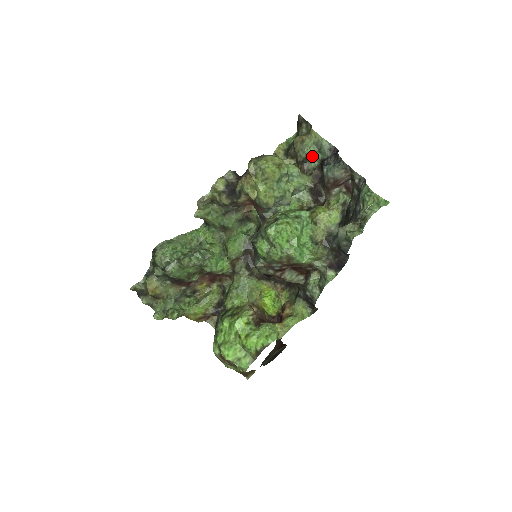
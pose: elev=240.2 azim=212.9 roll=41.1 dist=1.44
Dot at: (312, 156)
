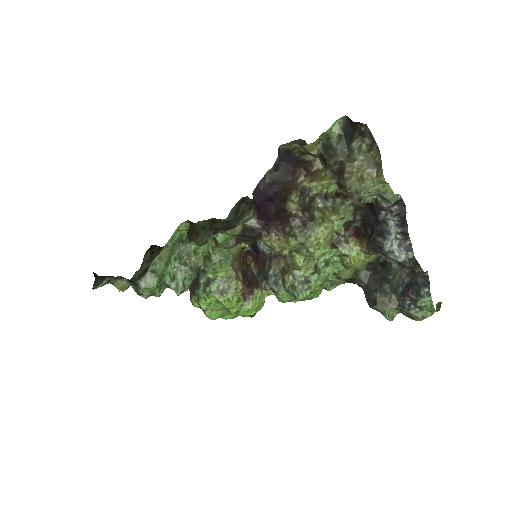
Dot at: occluded
